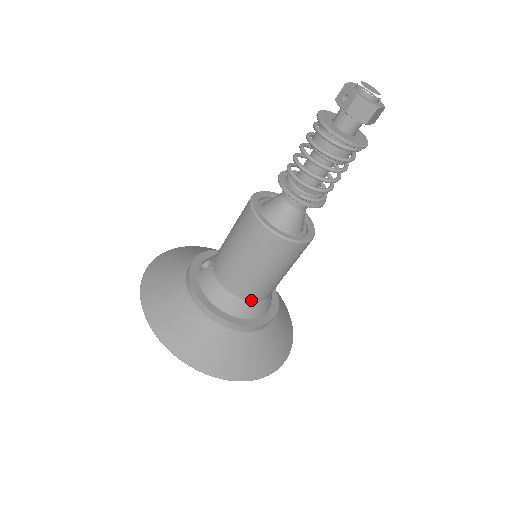
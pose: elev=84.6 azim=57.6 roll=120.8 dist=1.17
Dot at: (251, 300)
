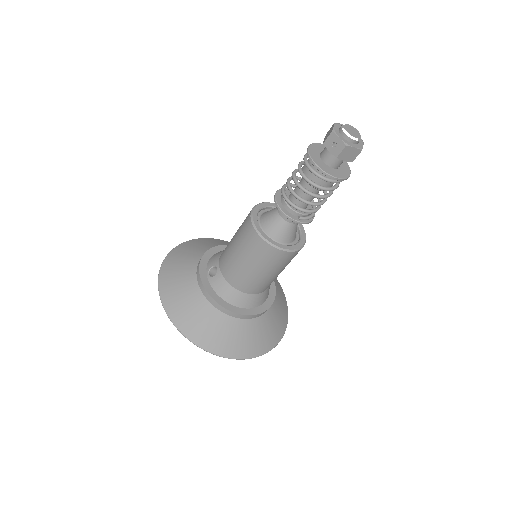
Dot at: (261, 292)
